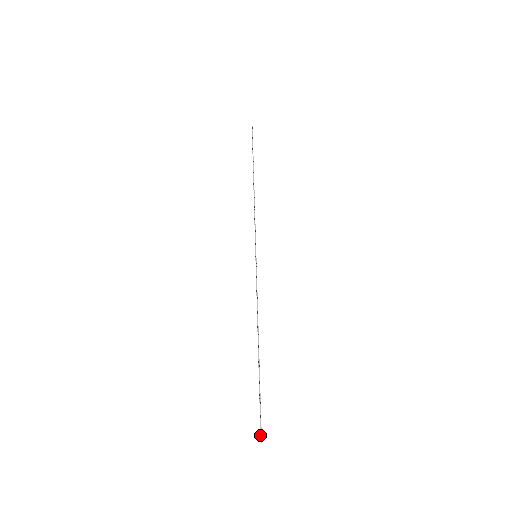
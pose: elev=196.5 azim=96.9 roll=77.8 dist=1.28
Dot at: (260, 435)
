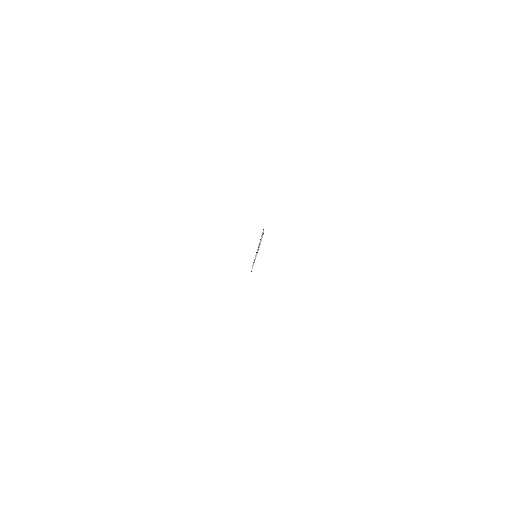
Dot at: occluded
